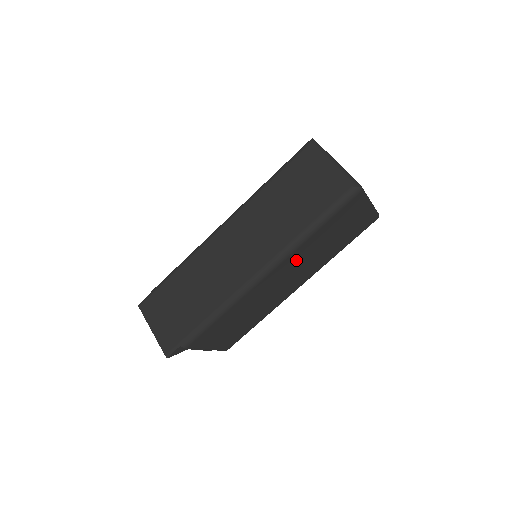
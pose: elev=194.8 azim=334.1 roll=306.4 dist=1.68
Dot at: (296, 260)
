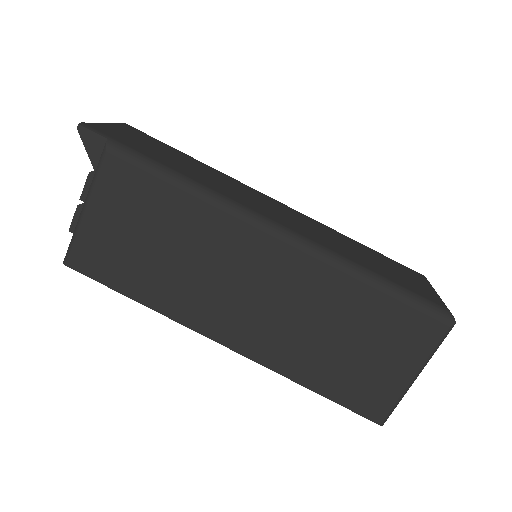
Dot at: (301, 284)
